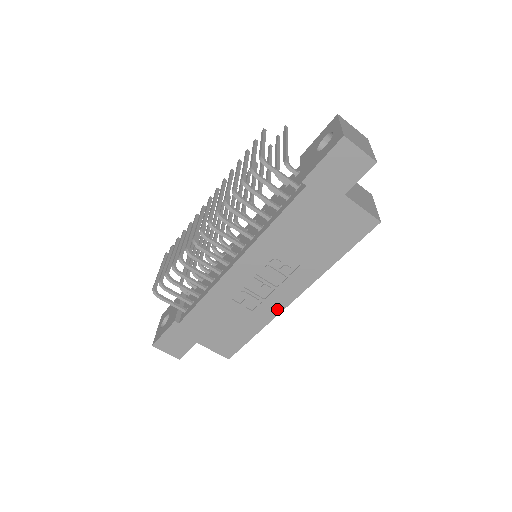
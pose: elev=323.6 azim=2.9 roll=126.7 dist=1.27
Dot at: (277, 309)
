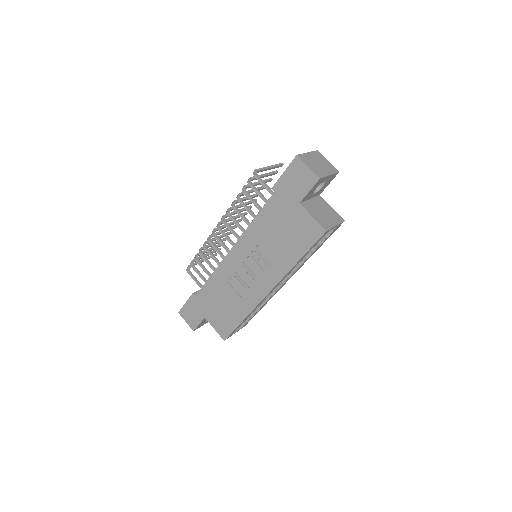
Dot at: (257, 299)
